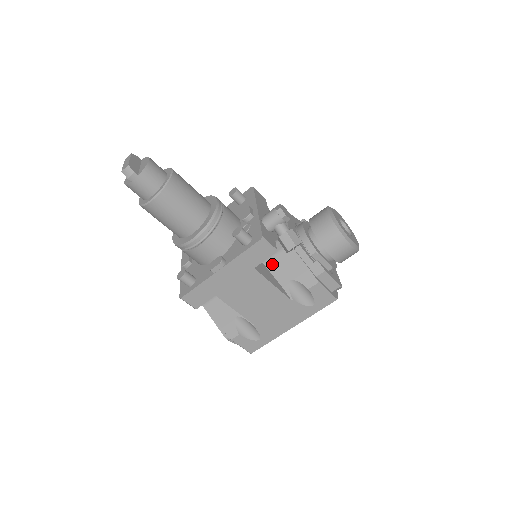
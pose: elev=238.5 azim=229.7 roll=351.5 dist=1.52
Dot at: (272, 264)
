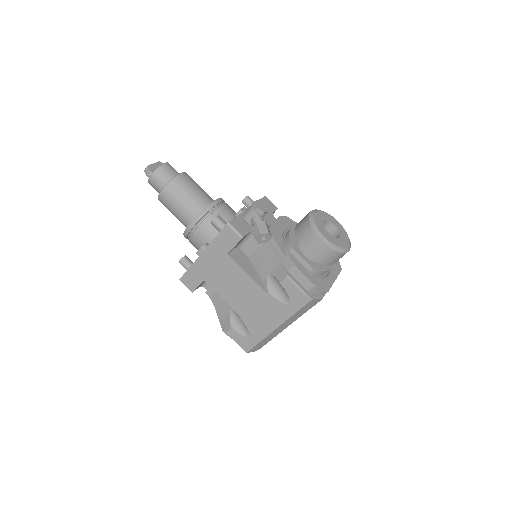
Dot at: (255, 258)
